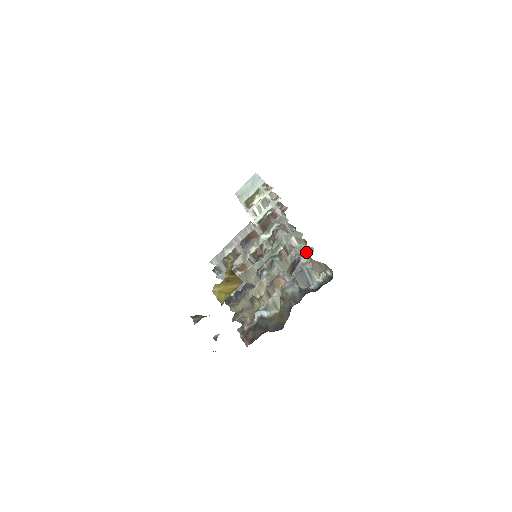
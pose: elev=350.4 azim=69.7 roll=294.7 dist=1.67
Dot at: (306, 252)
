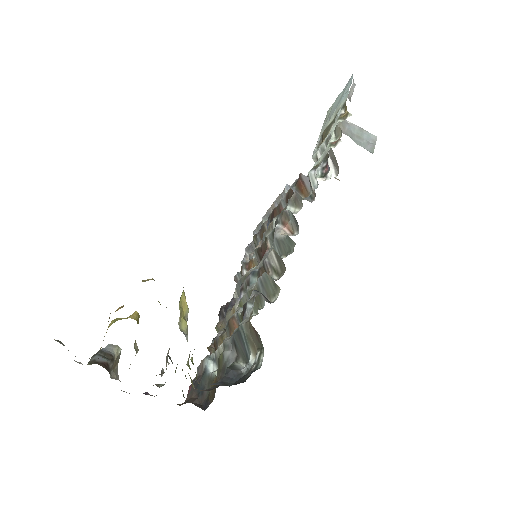
Dot at: (272, 290)
